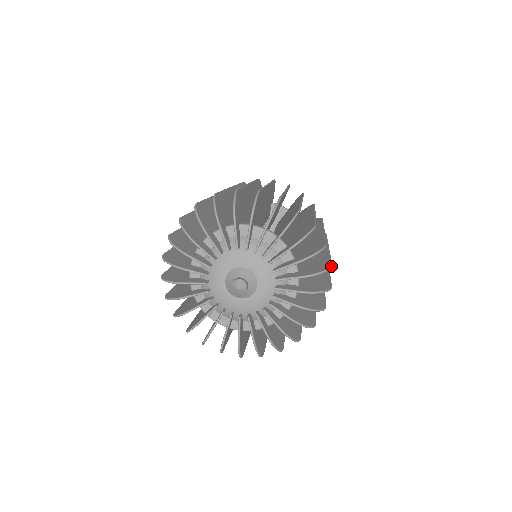
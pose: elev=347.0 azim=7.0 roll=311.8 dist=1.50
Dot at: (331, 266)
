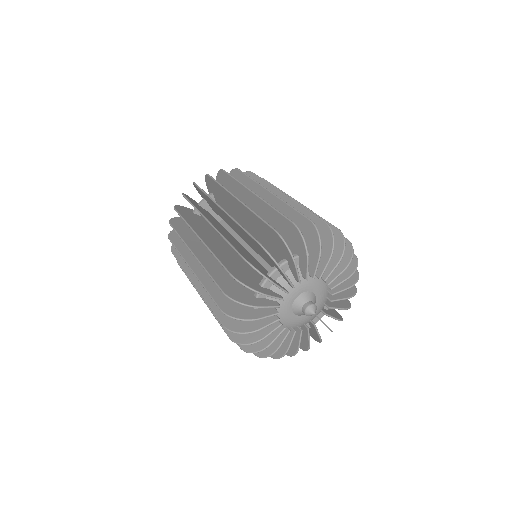
Dot at: occluded
